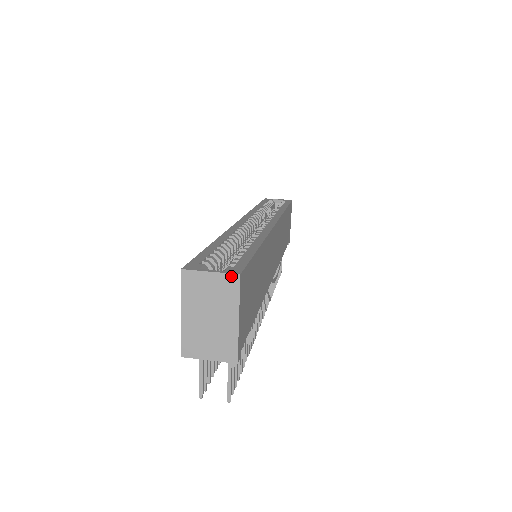
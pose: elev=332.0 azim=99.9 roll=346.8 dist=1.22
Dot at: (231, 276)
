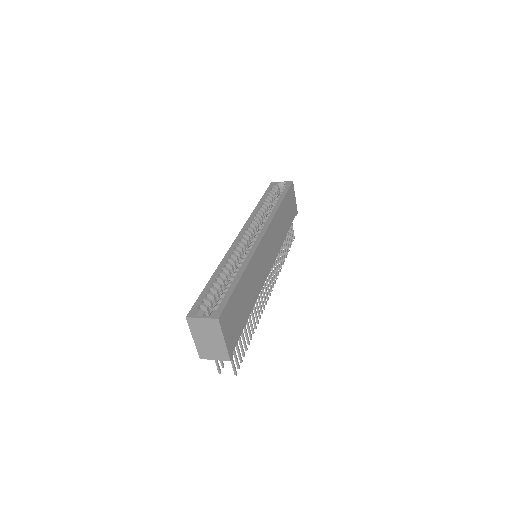
Dot at: (214, 320)
